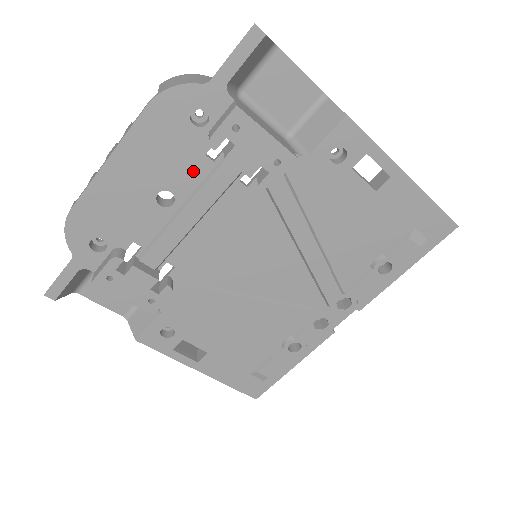
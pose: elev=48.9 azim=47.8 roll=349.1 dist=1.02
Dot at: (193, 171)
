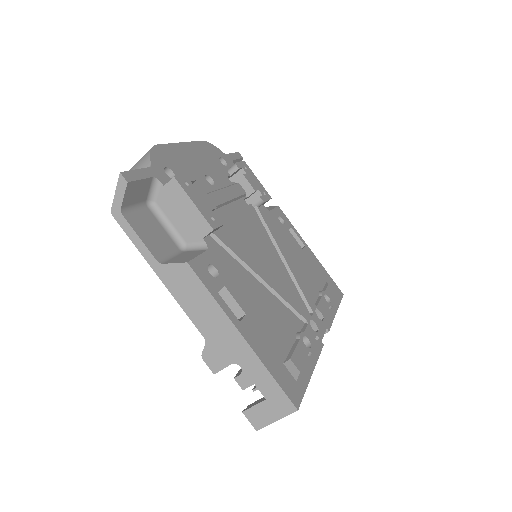
Dot at: (222, 179)
